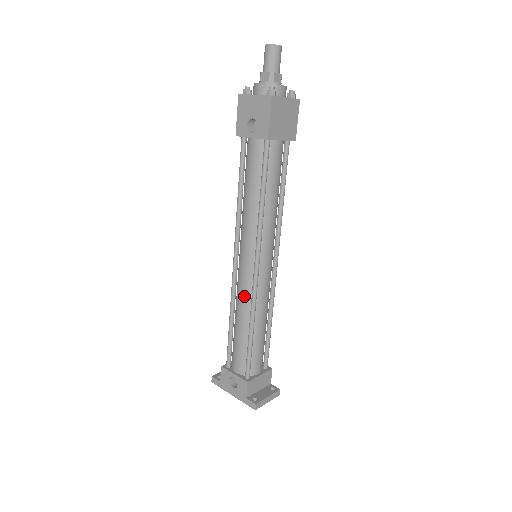
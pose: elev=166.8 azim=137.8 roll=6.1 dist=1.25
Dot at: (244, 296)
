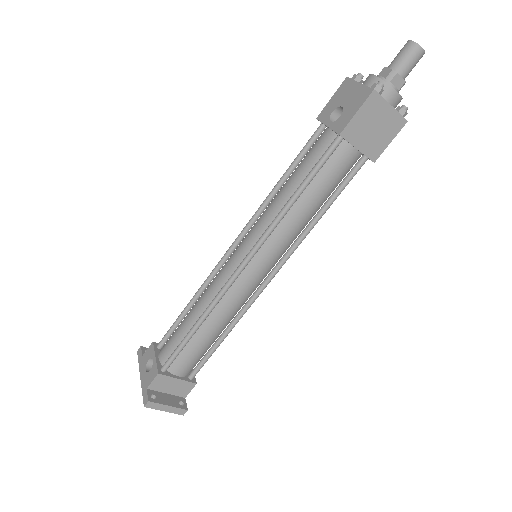
Dot at: (215, 285)
